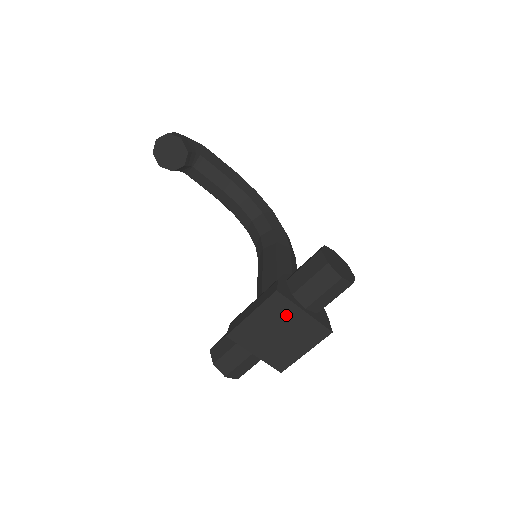
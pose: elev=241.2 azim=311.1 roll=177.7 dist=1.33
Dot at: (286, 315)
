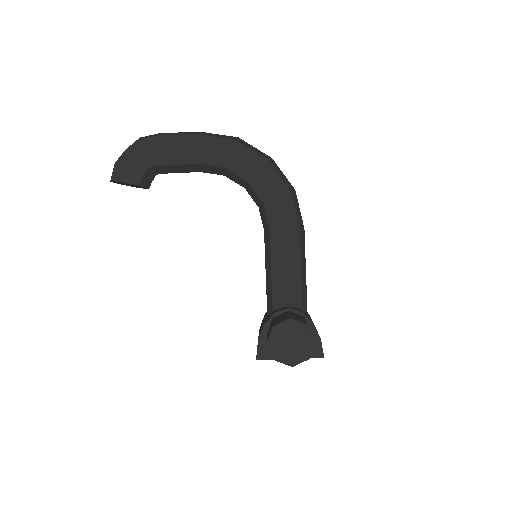
Dot at: occluded
